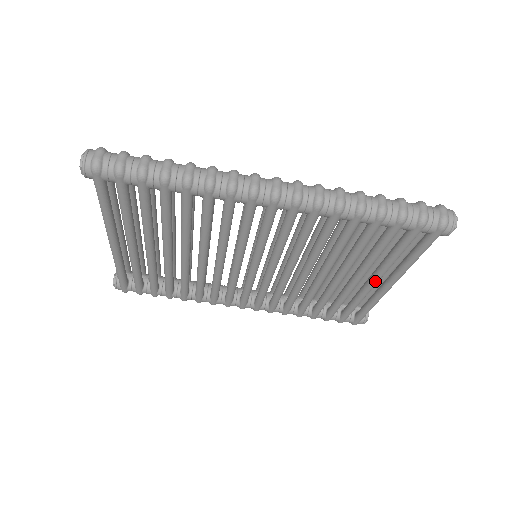
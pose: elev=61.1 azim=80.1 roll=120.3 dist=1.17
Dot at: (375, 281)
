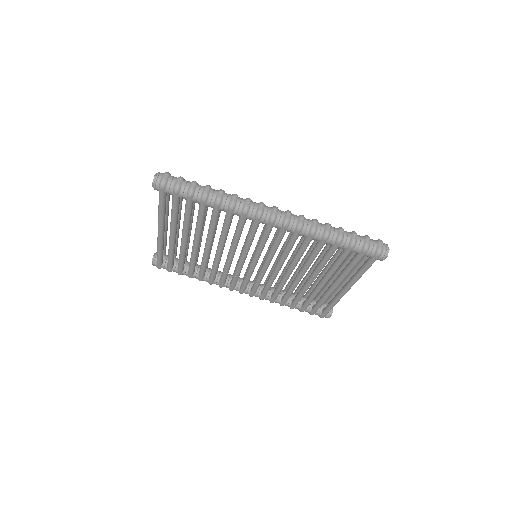
Dot at: (336, 285)
